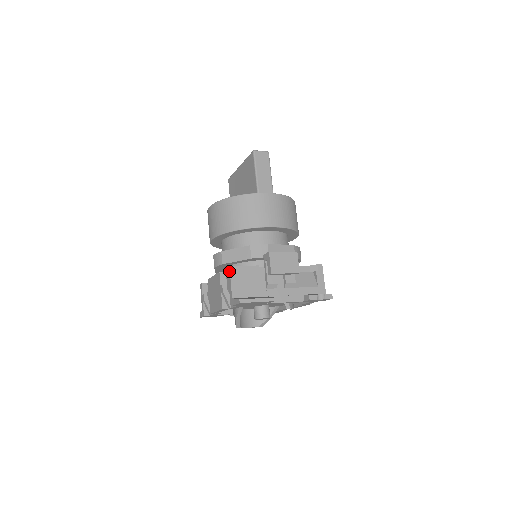
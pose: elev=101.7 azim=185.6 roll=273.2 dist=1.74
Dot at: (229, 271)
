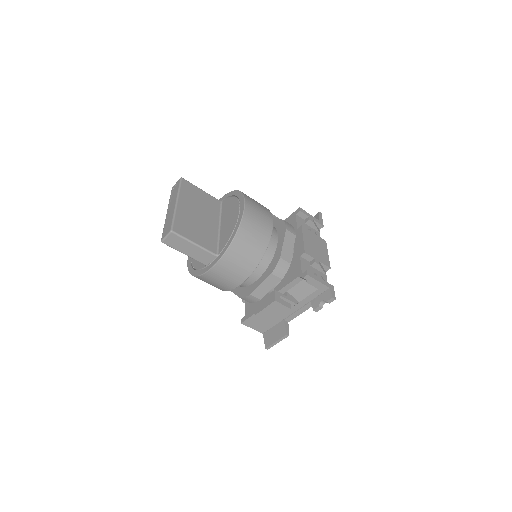
Dot at: (244, 324)
